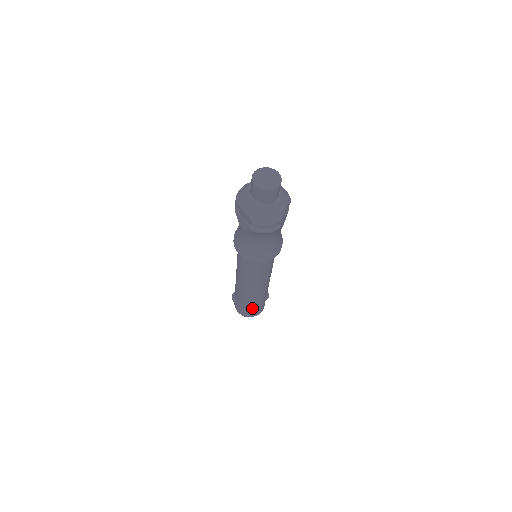
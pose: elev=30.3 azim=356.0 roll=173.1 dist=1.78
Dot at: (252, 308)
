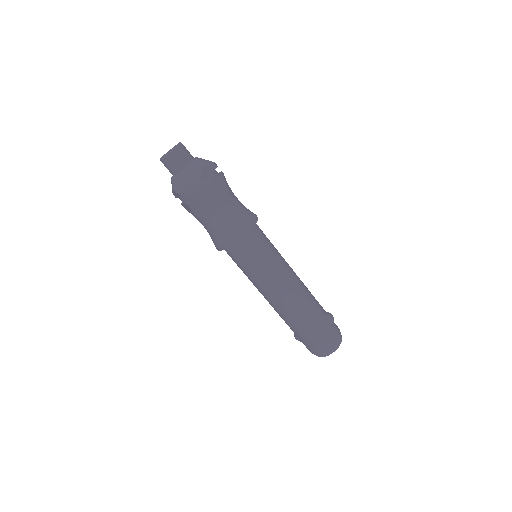
Dot at: (311, 333)
